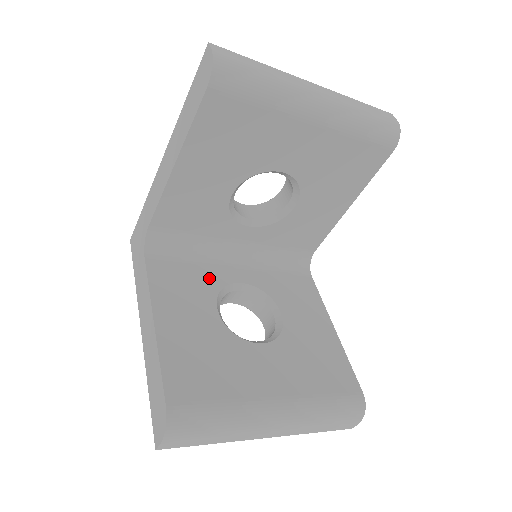
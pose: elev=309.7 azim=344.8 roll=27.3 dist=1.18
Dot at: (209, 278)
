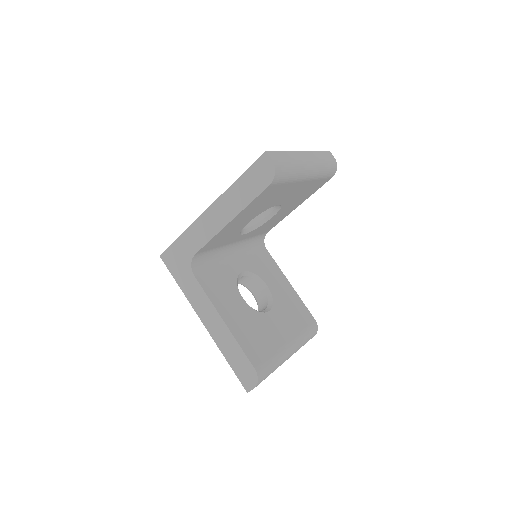
Dot at: (228, 276)
